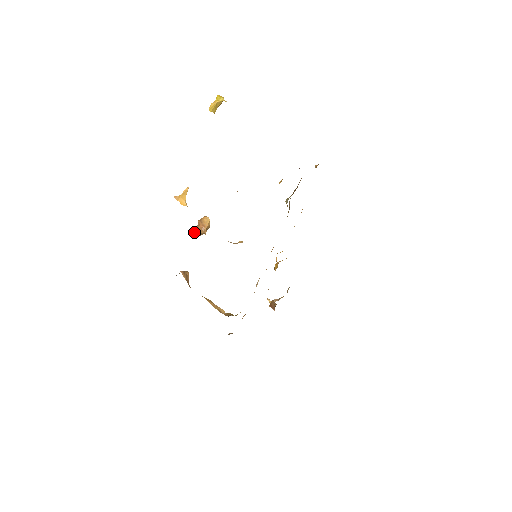
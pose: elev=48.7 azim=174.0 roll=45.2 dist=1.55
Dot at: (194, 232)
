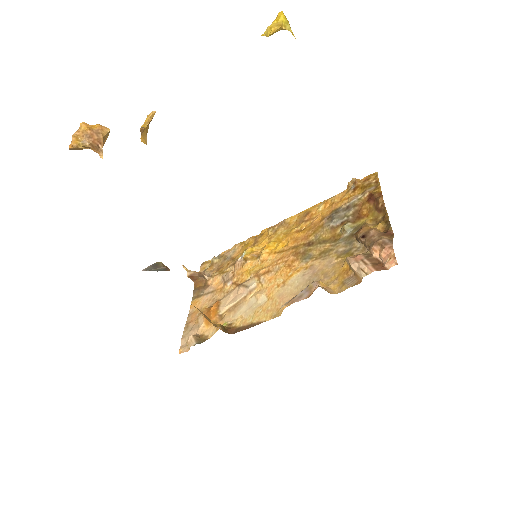
Dot at: (78, 146)
